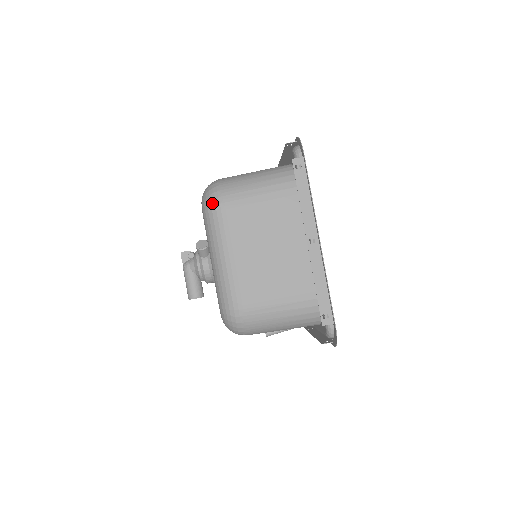
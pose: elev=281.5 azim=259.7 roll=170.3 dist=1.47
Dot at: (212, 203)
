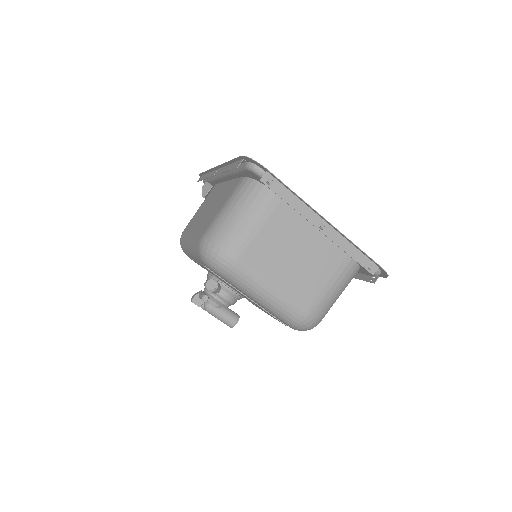
Dot at: (224, 263)
